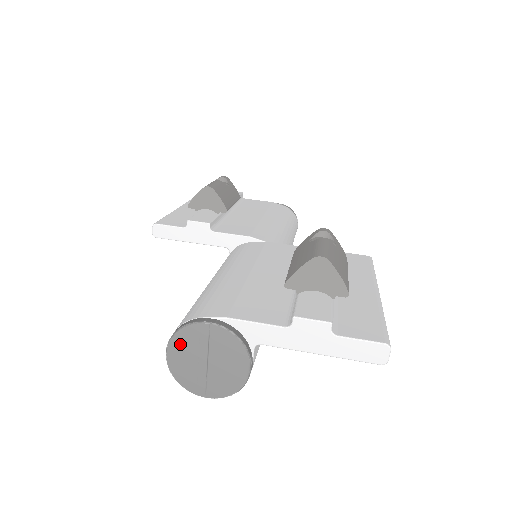
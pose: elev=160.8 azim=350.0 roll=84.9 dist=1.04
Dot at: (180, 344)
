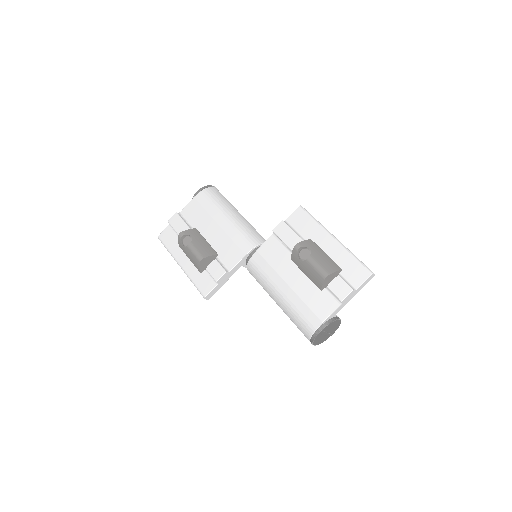
Dot at: (316, 341)
